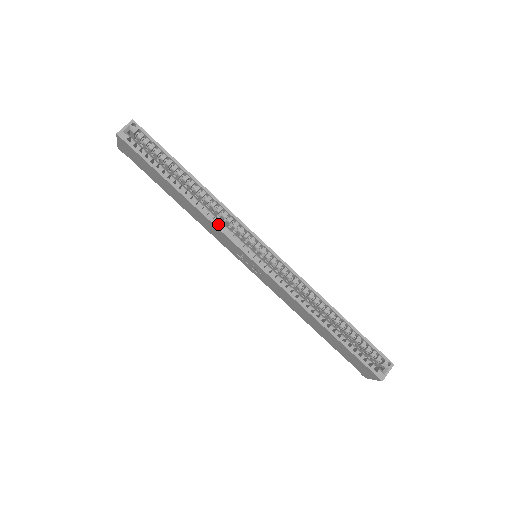
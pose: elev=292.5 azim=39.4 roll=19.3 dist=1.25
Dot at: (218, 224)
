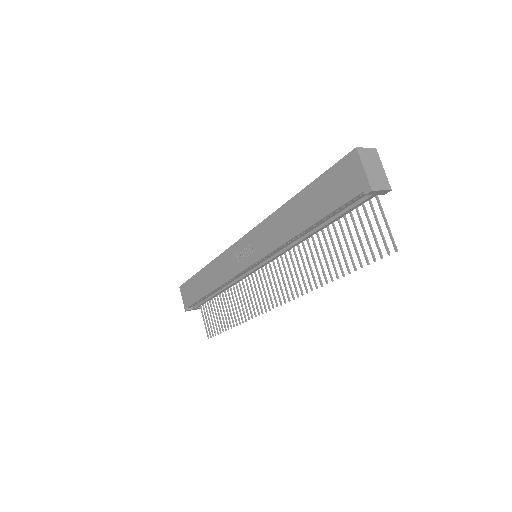
Dot at: occluded
